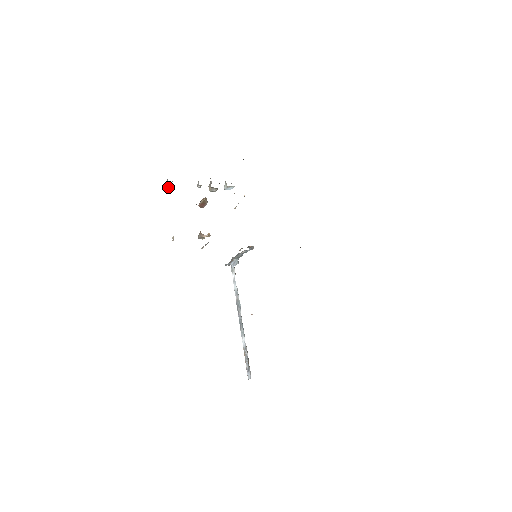
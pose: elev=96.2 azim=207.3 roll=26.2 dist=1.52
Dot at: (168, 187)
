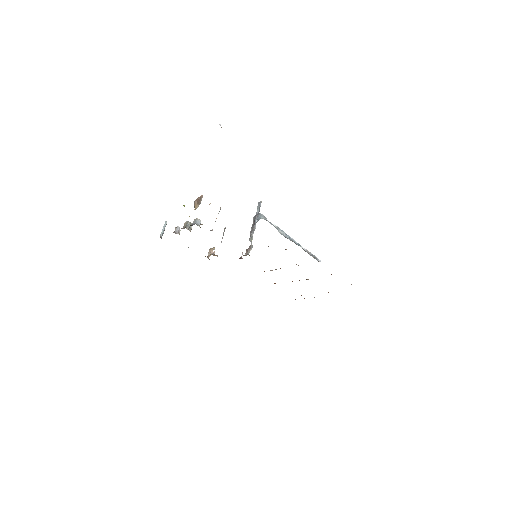
Dot at: (164, 229)
